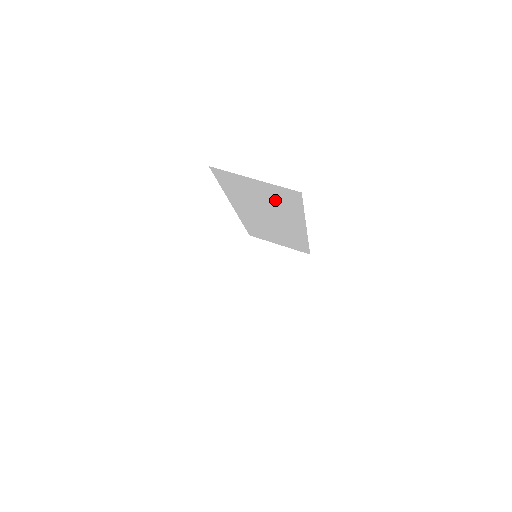
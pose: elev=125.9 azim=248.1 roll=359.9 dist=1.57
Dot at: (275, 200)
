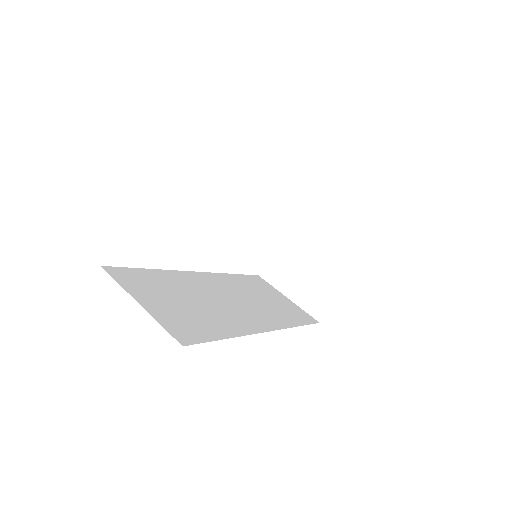
Dot at: occluded
